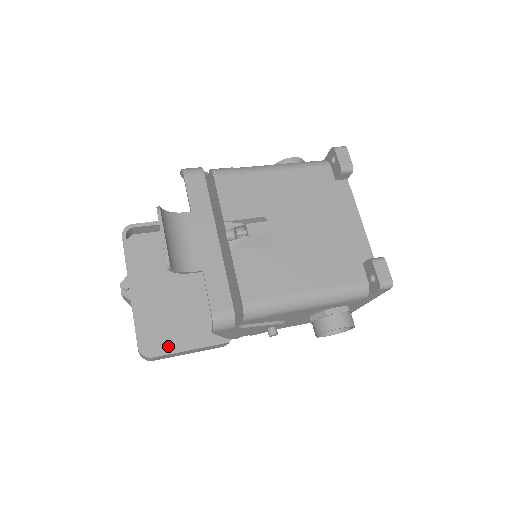
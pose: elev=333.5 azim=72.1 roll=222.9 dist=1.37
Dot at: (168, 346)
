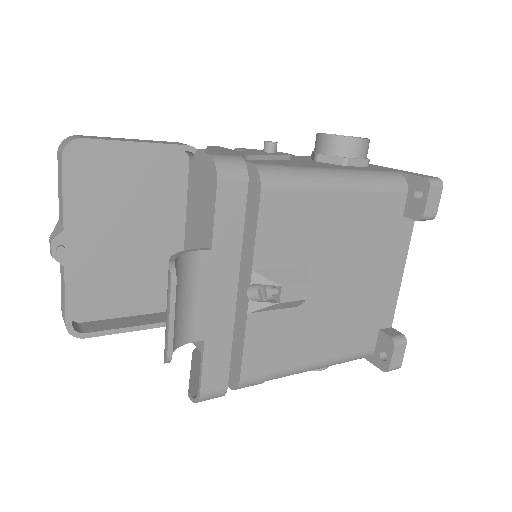
Dot at: (103, 312)
